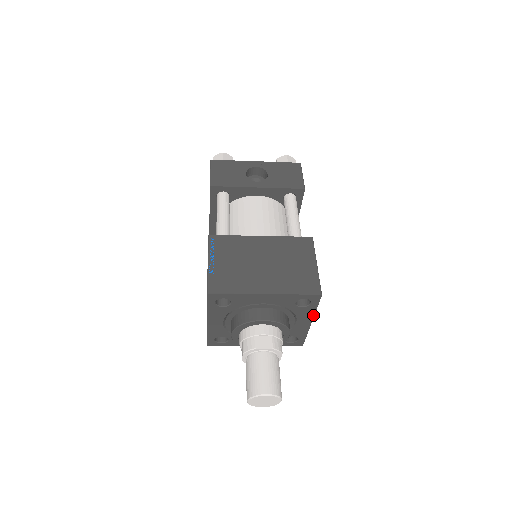
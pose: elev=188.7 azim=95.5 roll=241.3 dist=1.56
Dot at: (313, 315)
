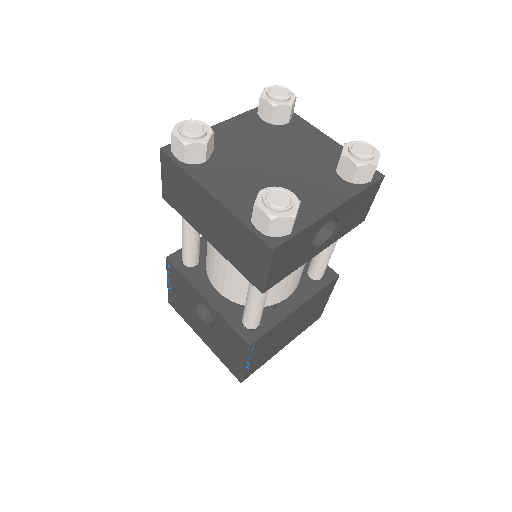
Dot at: occluded
